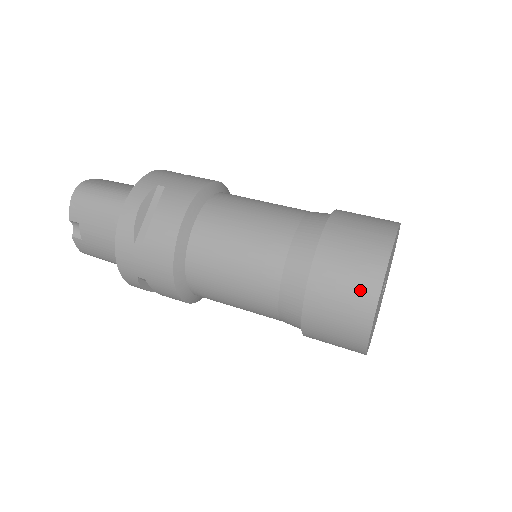
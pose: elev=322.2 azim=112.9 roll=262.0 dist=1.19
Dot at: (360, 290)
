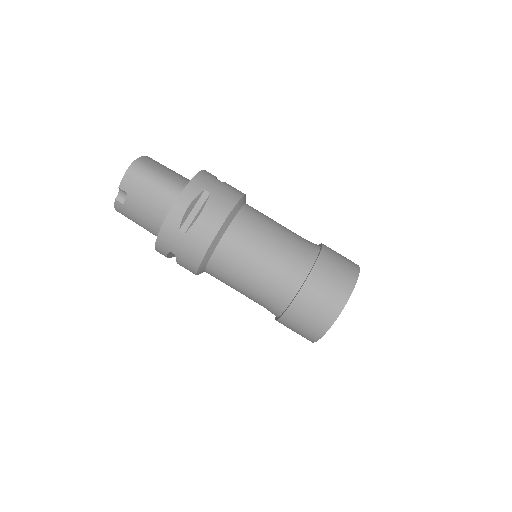
Dot at: (328, 310)
